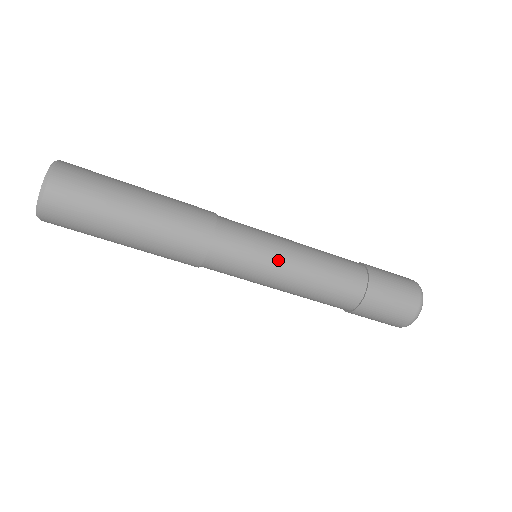
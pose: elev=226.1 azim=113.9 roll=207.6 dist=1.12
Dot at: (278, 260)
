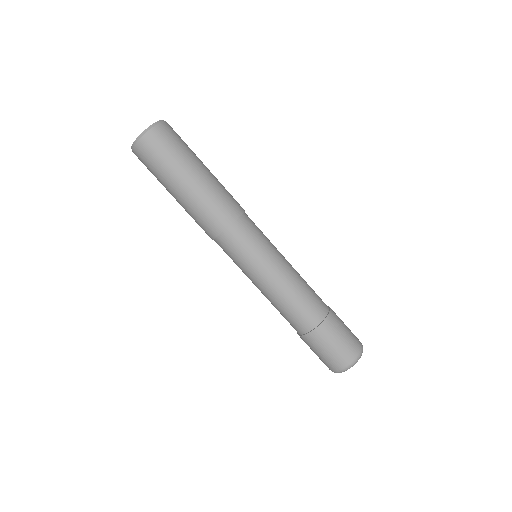
Dot at: (274, 258)
